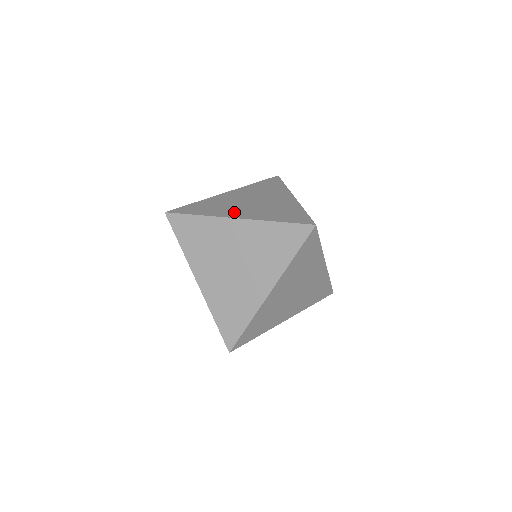
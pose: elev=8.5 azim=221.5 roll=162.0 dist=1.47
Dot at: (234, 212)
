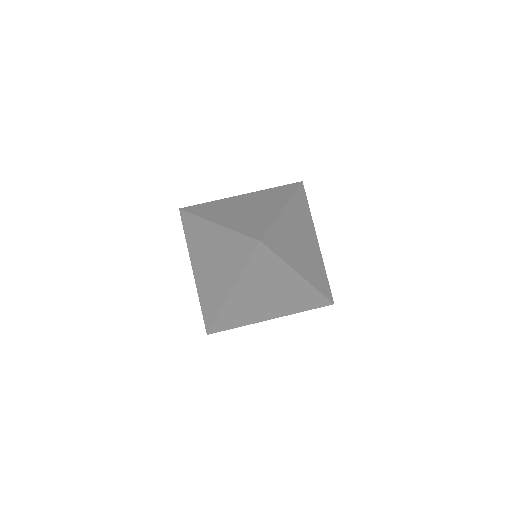
Dot at: (221, 217)
